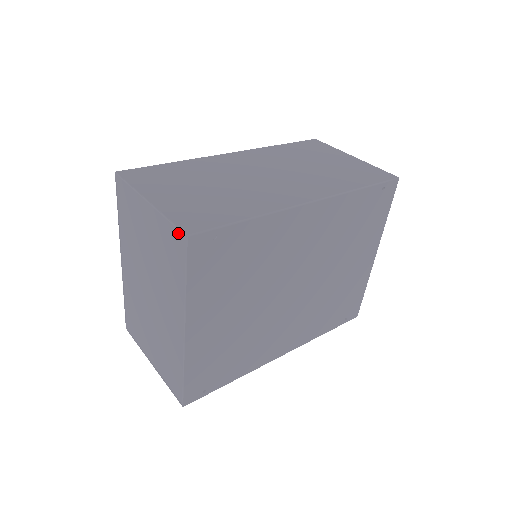
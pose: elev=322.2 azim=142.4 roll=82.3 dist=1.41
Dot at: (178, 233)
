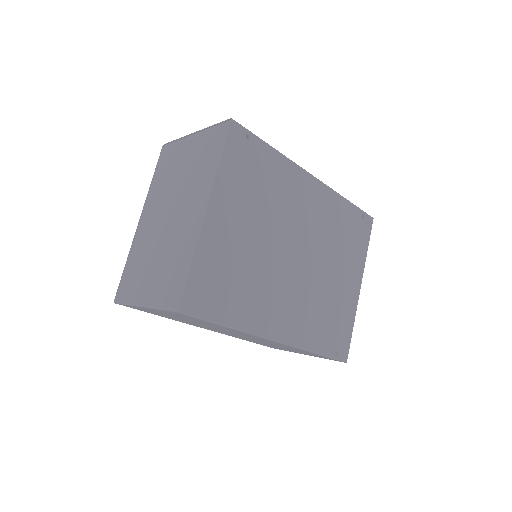
Dot at: (222, 125)
